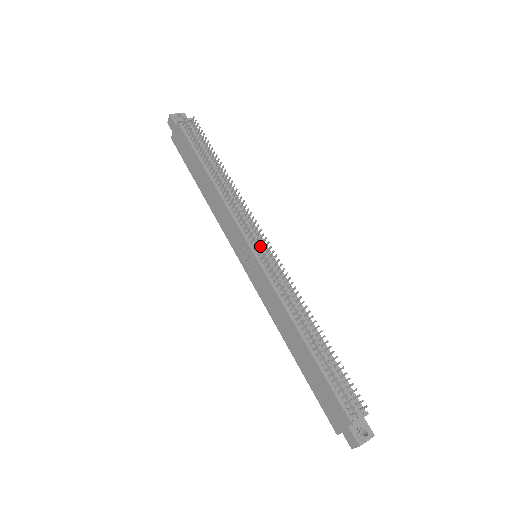
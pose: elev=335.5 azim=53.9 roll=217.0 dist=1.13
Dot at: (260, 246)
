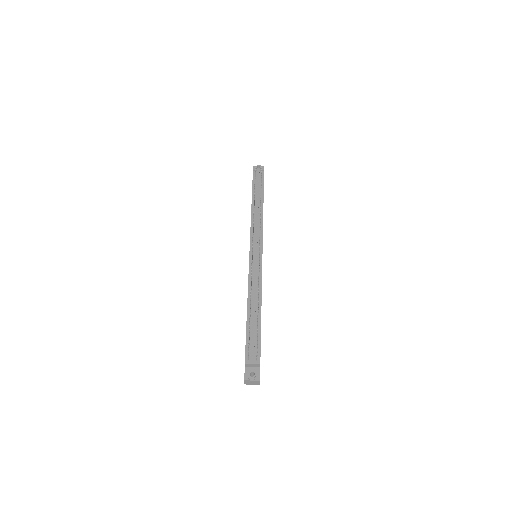
Dot at: (256, 248)
